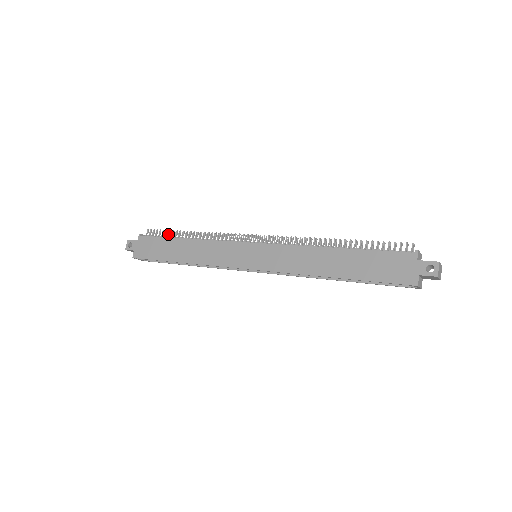
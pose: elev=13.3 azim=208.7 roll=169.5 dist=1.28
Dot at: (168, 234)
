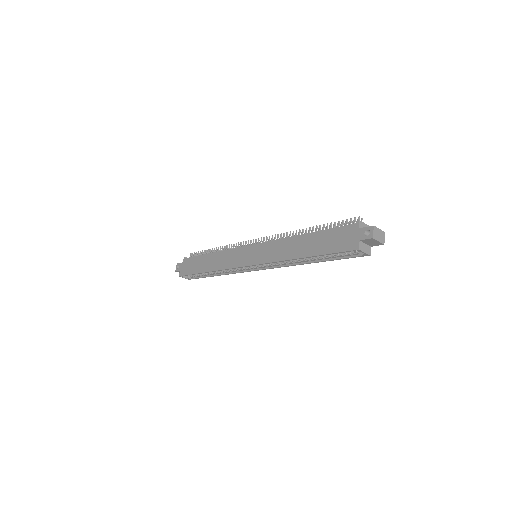
Dot at: occluded
